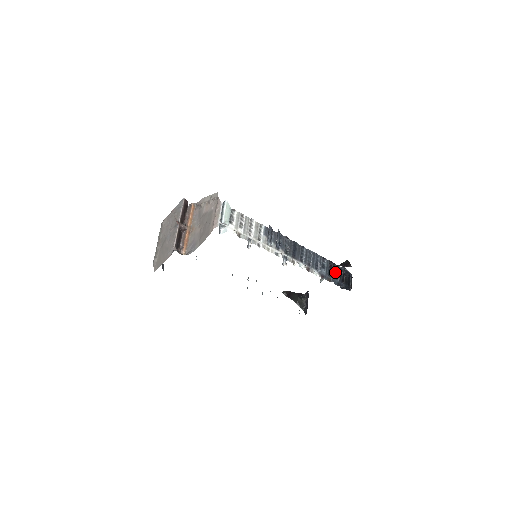
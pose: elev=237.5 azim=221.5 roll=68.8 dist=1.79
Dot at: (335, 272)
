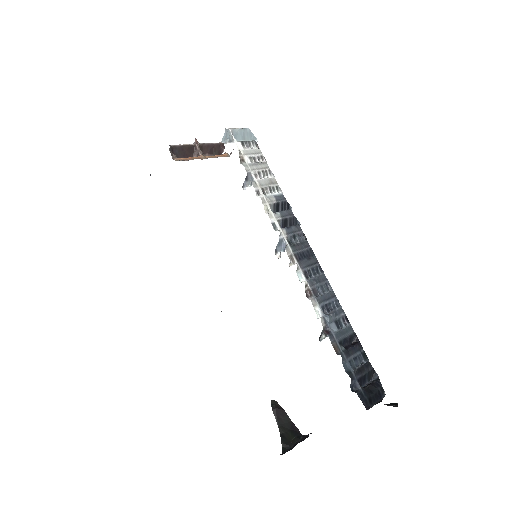
Dot at: (355, 355)
